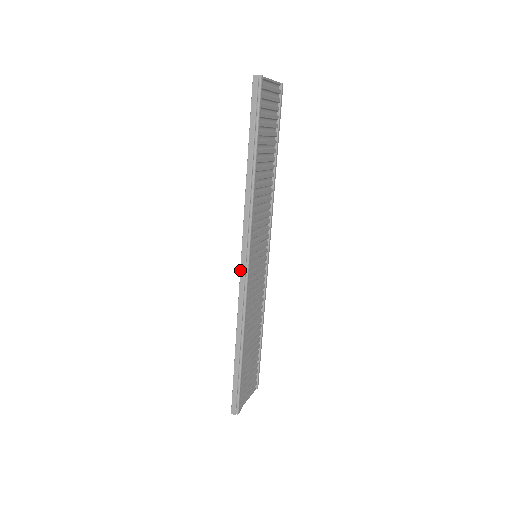
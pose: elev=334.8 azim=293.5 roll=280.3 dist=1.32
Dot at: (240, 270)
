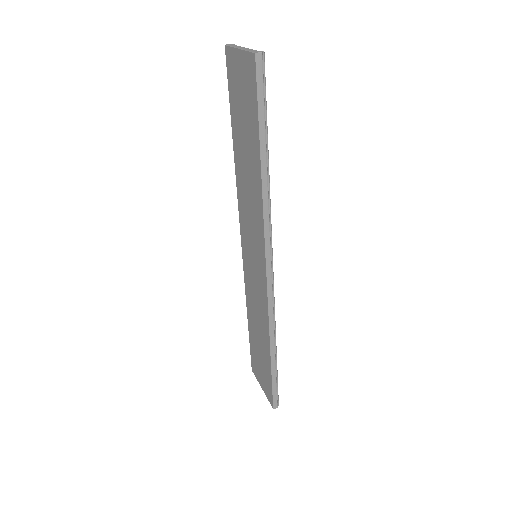
Dot at: (267, 282)
